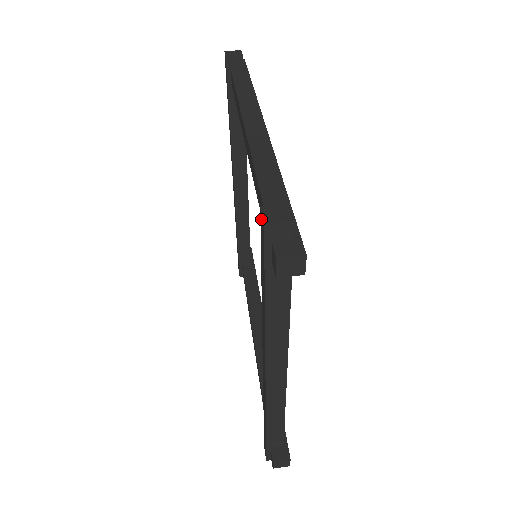
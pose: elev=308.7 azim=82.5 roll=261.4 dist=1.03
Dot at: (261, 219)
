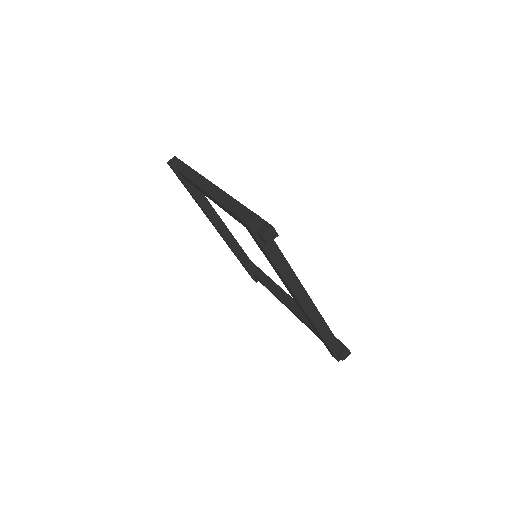
Dot at: (245, 225)
